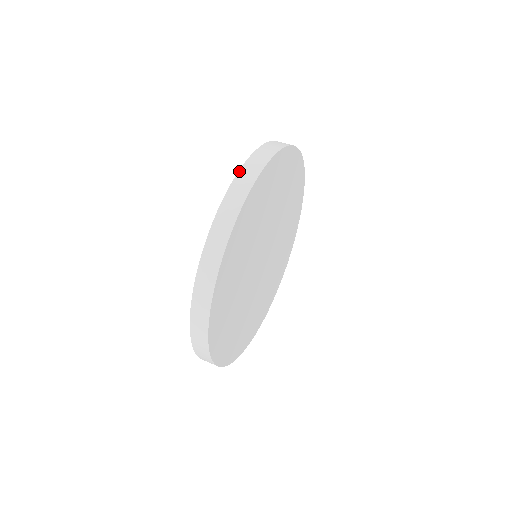
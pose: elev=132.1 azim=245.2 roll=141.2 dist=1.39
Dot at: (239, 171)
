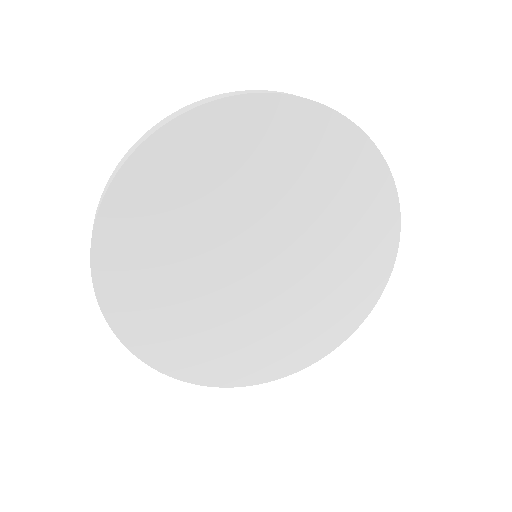
Dot at: occluded
